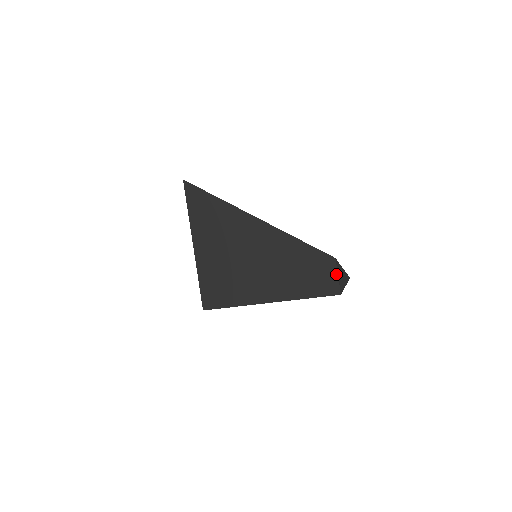
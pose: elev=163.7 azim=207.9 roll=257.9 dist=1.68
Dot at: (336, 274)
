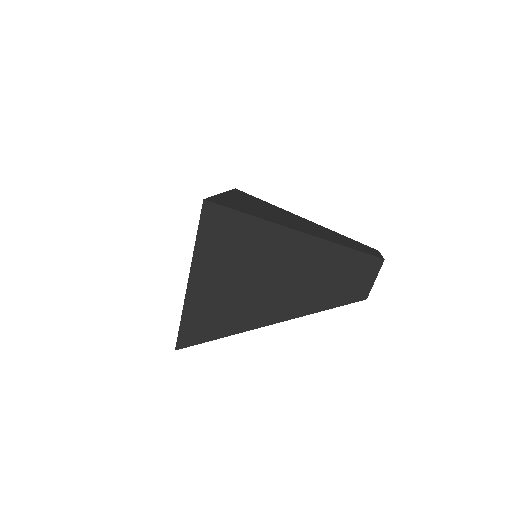
Dot at: (380, 254)
